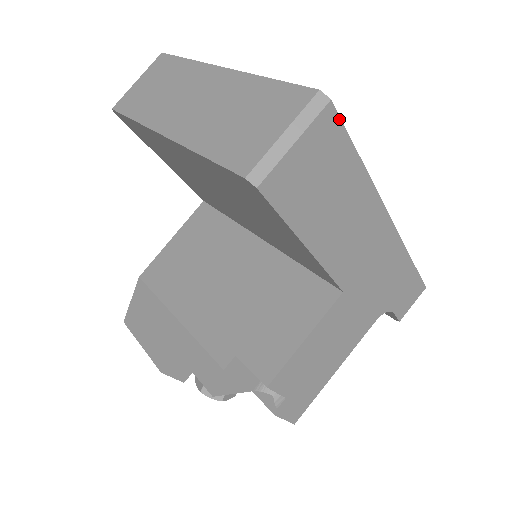
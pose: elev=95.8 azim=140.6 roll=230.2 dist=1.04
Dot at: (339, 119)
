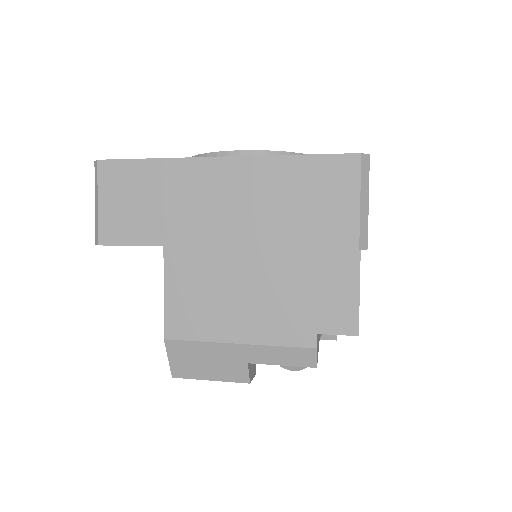
Dot at: occluded
